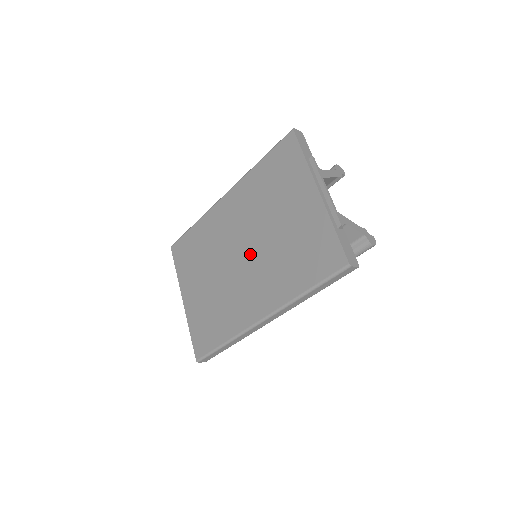
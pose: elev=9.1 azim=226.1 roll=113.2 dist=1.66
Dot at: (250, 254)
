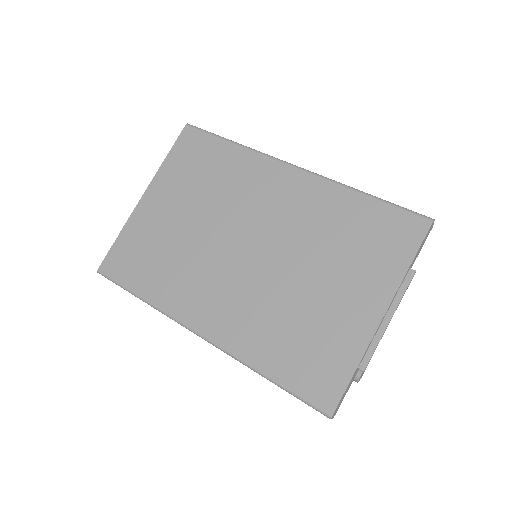
Dot at: (256, 263)
